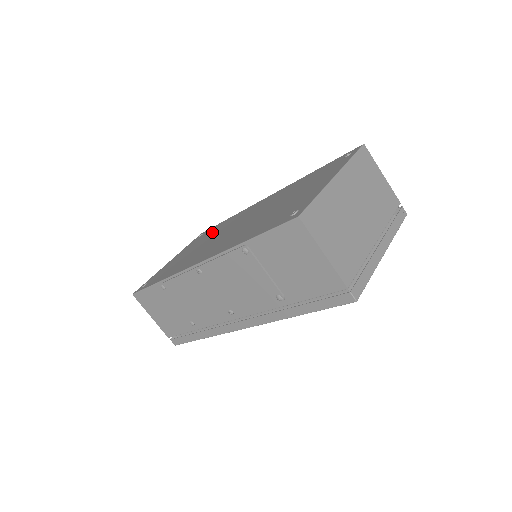
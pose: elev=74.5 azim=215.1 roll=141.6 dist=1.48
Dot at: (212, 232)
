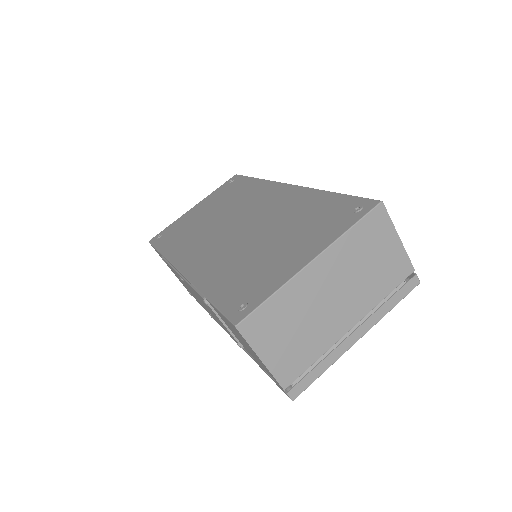
Dot at: (233, 195)
